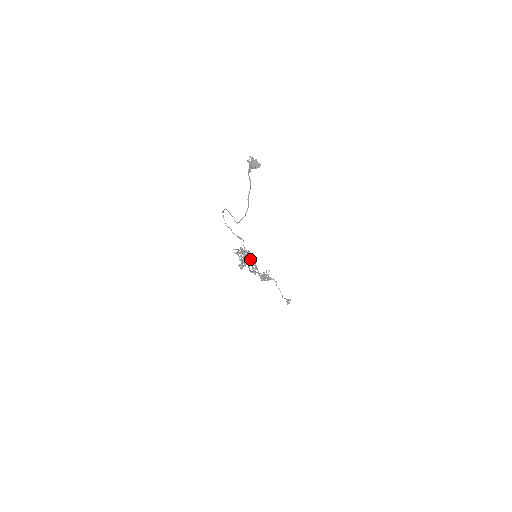
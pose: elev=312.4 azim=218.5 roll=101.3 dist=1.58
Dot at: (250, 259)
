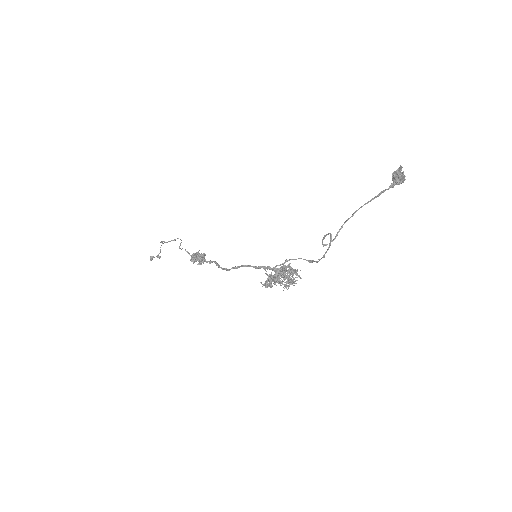
Dot at: occluded
